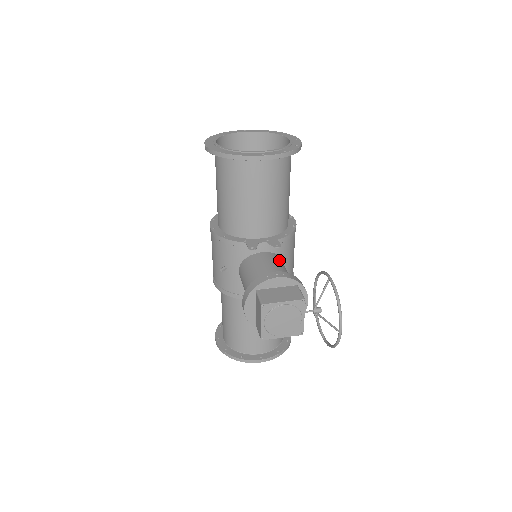
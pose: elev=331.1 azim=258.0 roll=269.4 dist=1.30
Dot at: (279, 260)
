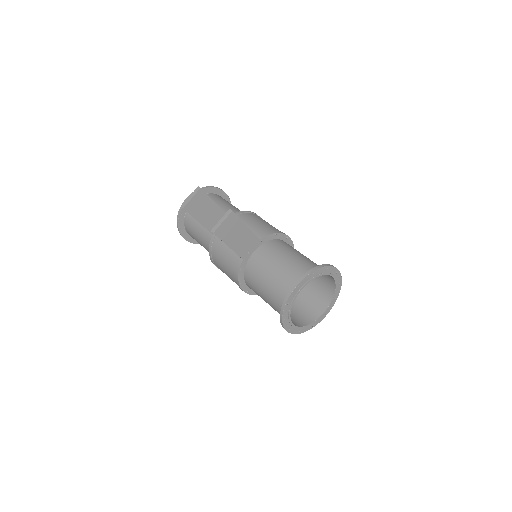
Dot at: occluded
